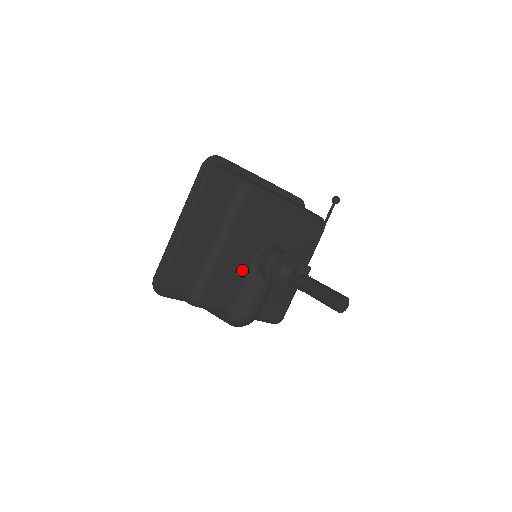
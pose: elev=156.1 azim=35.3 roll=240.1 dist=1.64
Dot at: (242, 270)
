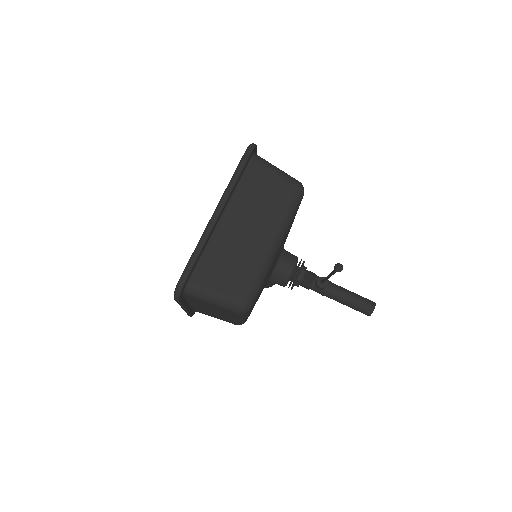
Dot at: occluded
